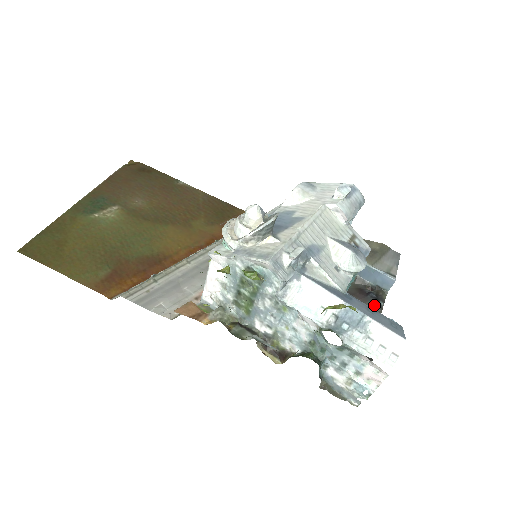
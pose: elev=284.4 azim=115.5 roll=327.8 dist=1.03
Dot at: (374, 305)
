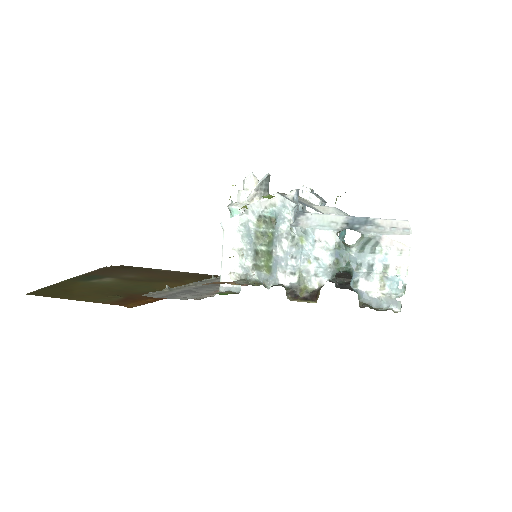
Dot at: occluded
